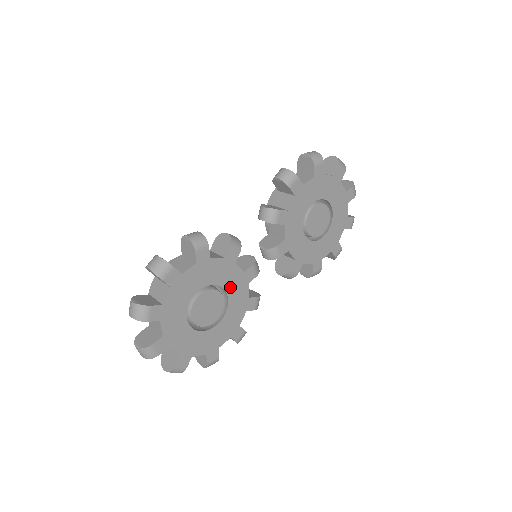
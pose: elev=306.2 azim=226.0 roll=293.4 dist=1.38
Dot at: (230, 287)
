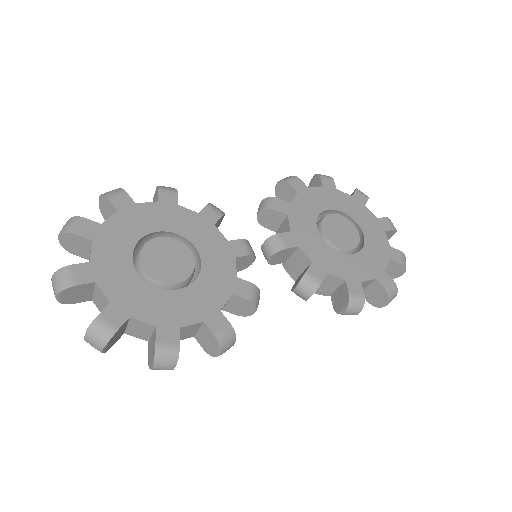
Dot at: (205, 250)
